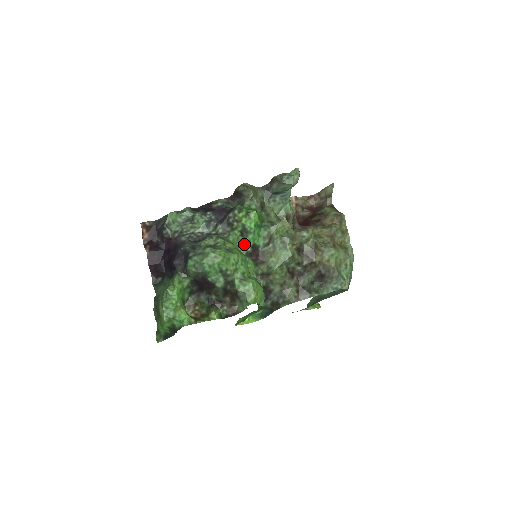
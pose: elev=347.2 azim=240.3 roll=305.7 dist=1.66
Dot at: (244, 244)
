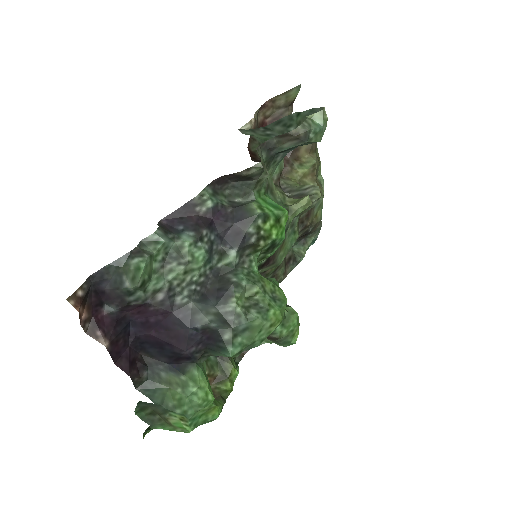
Dot at: (262, 260)
